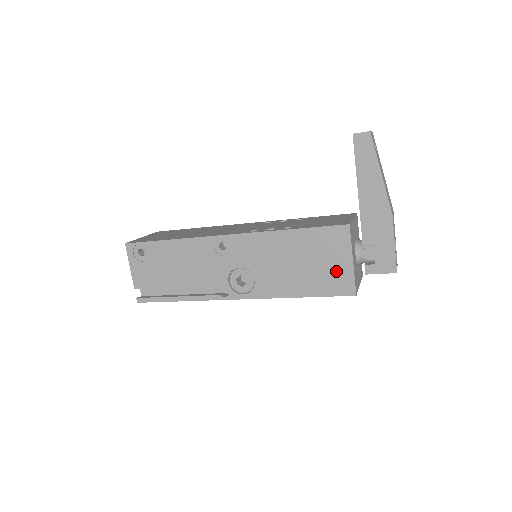
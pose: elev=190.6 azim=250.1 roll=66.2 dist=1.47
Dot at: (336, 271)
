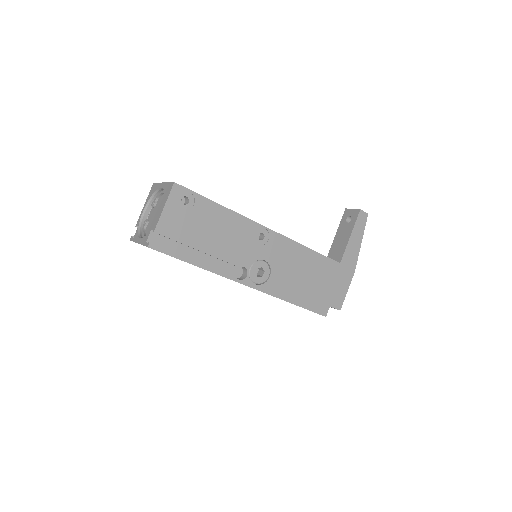
Dot at: (324, 294)
